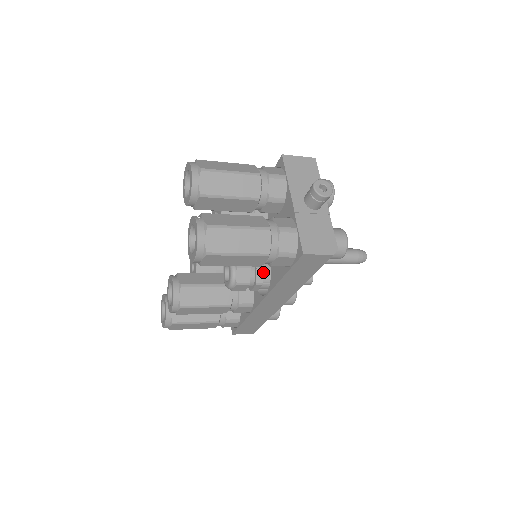
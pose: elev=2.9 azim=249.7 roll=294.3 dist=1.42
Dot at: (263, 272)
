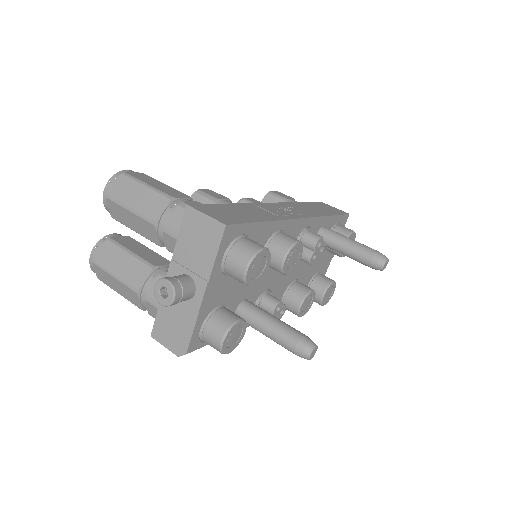
Dot at: occluded
